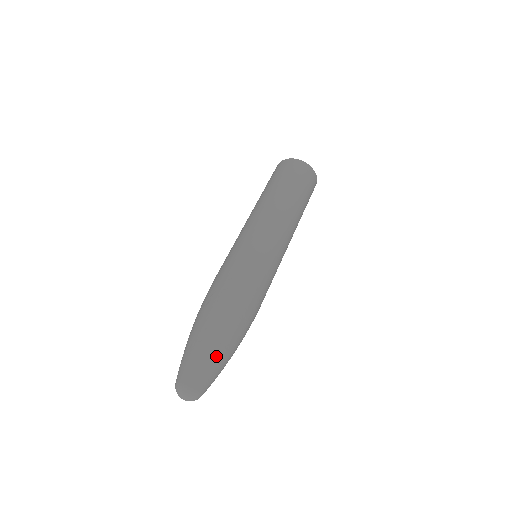
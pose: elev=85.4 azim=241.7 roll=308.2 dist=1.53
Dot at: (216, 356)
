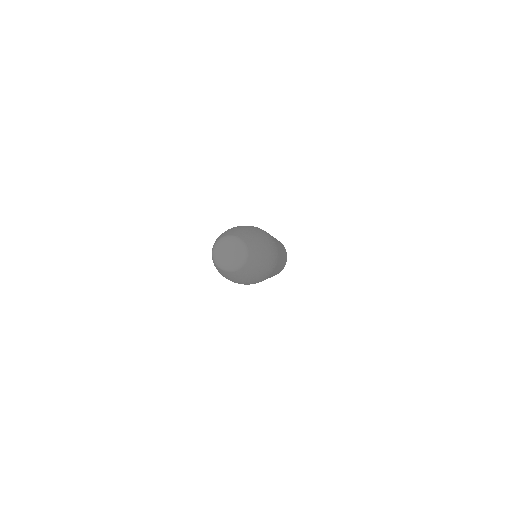
Dot at: (250, 232)
